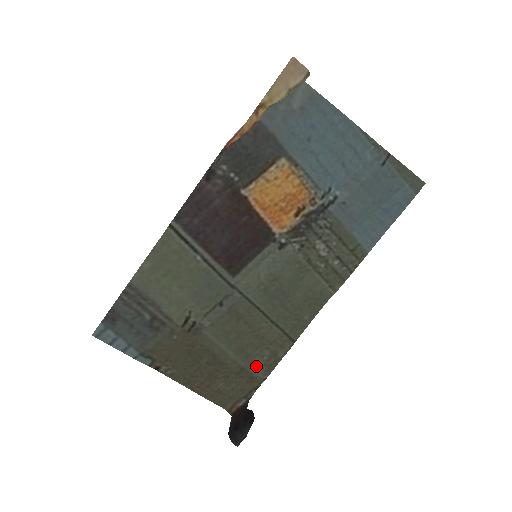
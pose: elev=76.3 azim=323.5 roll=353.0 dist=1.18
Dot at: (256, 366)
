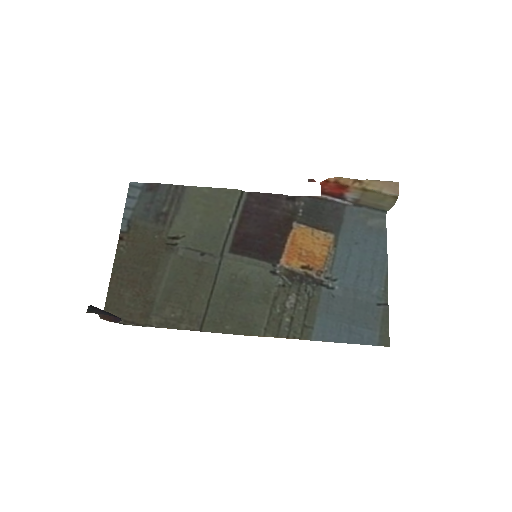
Dot at: (161, 312)
